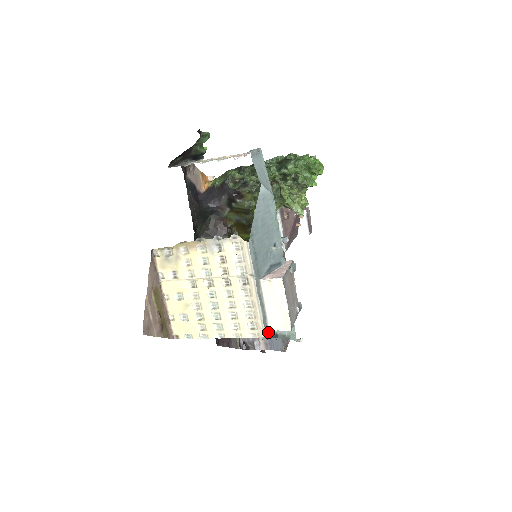
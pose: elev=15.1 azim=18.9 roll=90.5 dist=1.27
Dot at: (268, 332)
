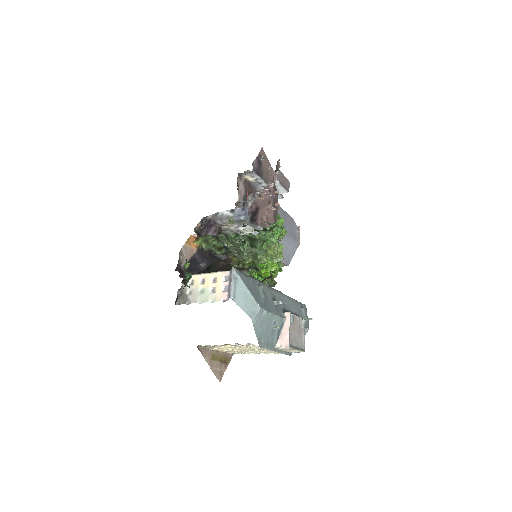
Dot at: (291, 353)
